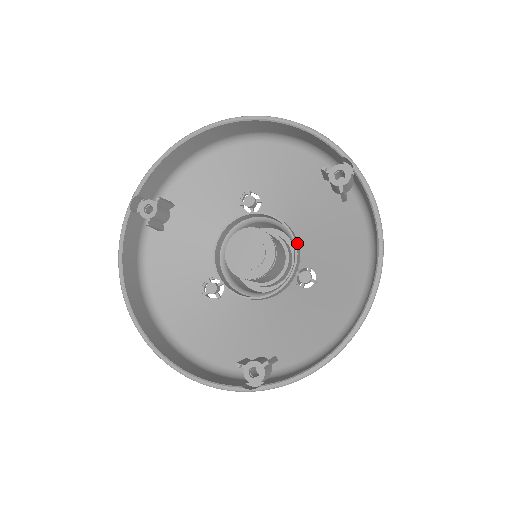
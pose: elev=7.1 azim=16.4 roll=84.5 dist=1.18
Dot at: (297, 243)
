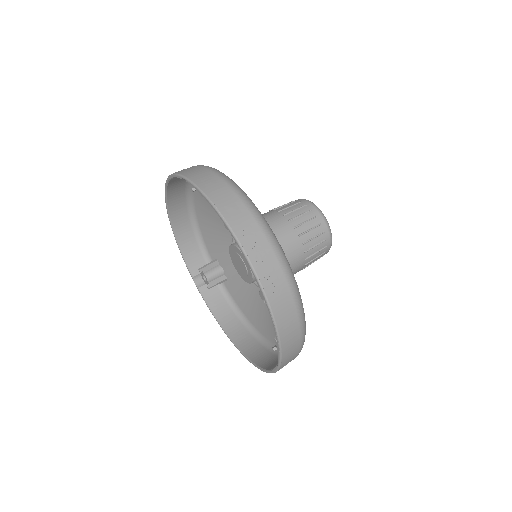
Dot at: occluded
